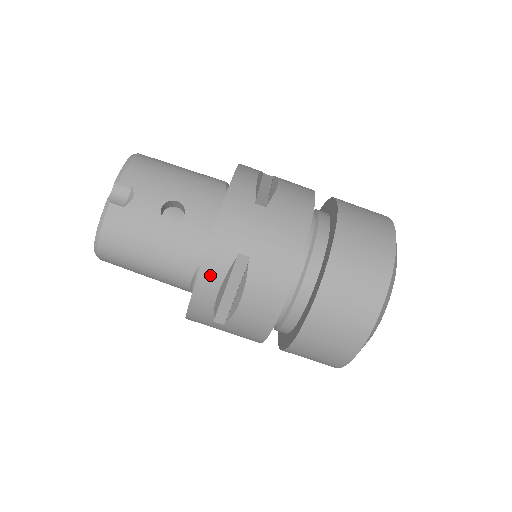
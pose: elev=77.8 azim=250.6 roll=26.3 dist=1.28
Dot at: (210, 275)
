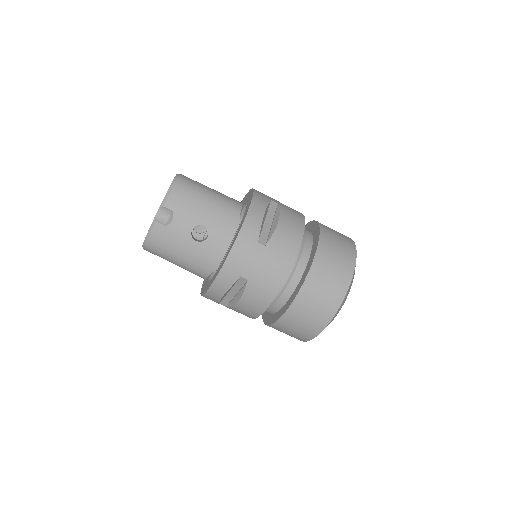
Dot at: (220, 285)
